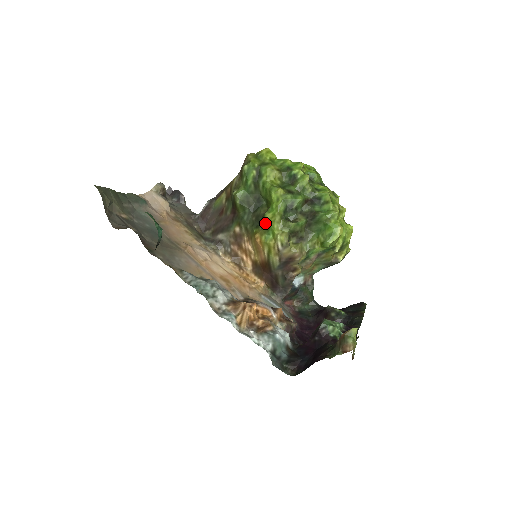
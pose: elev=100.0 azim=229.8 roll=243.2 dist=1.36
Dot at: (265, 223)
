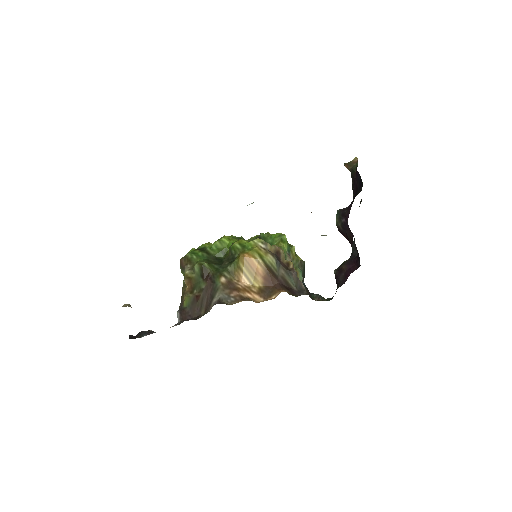
Dot at: (238, 246)
